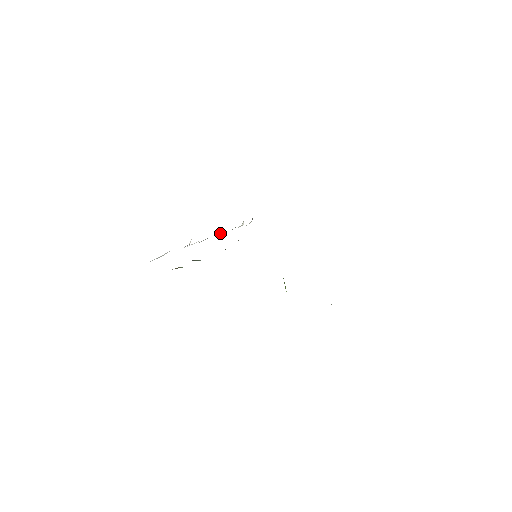
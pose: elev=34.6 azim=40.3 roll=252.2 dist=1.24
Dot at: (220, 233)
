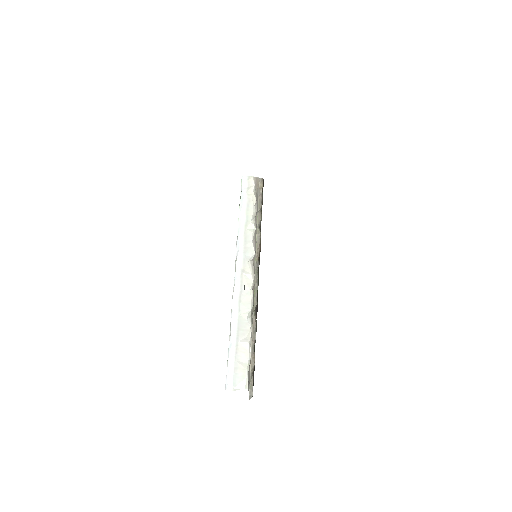
Dot at: (248, 276)
